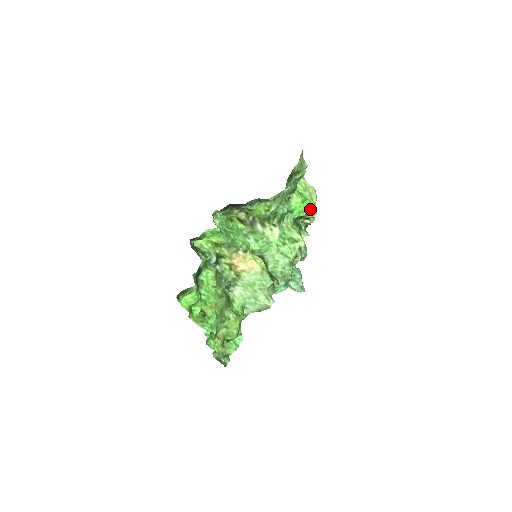
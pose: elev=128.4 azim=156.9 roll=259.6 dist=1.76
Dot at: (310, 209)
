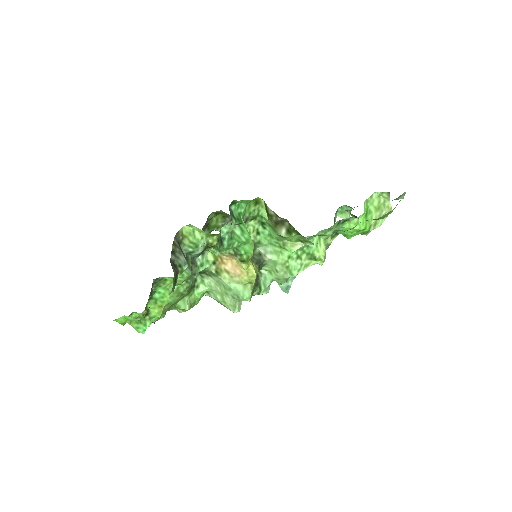
Dot at: occluded
